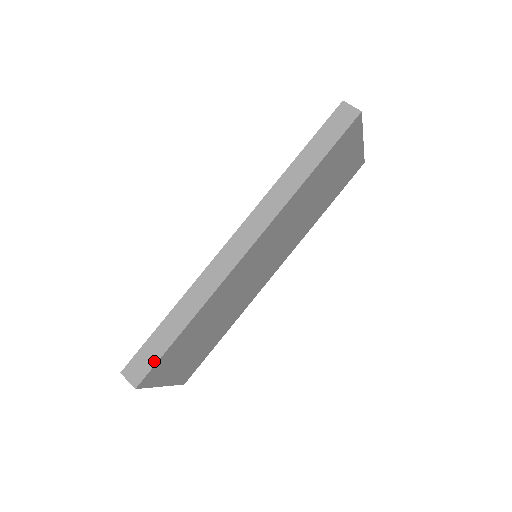
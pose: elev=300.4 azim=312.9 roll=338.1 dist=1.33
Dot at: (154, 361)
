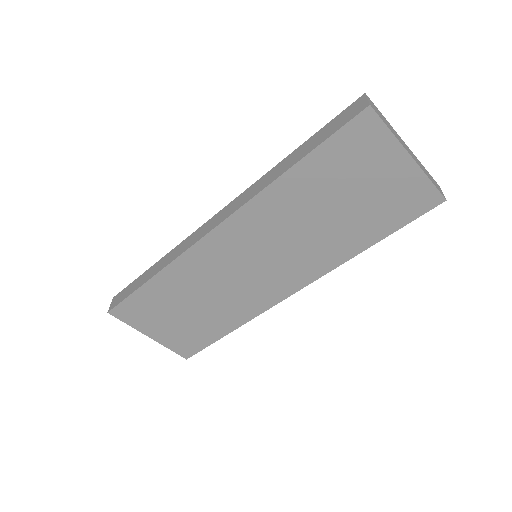
Dot at: (125, 297)
